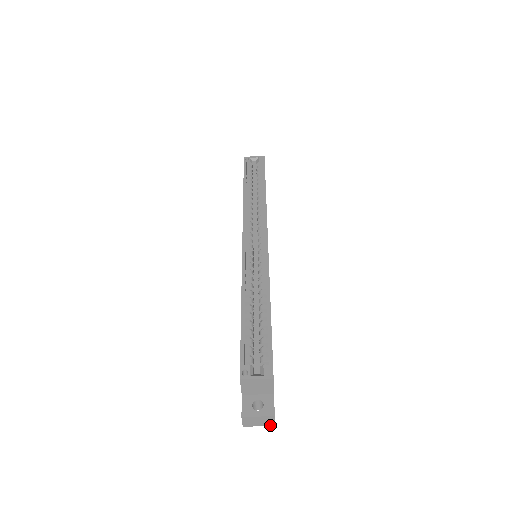
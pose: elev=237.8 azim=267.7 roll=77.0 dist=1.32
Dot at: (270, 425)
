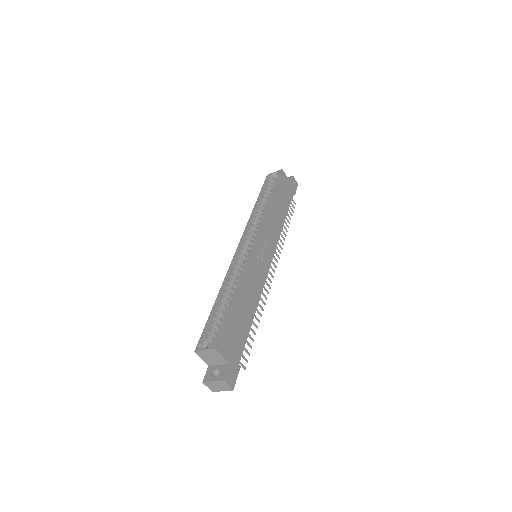
Dot at: (229, 390)
